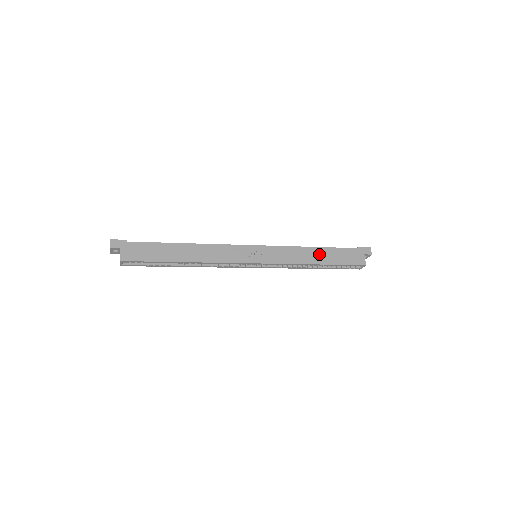
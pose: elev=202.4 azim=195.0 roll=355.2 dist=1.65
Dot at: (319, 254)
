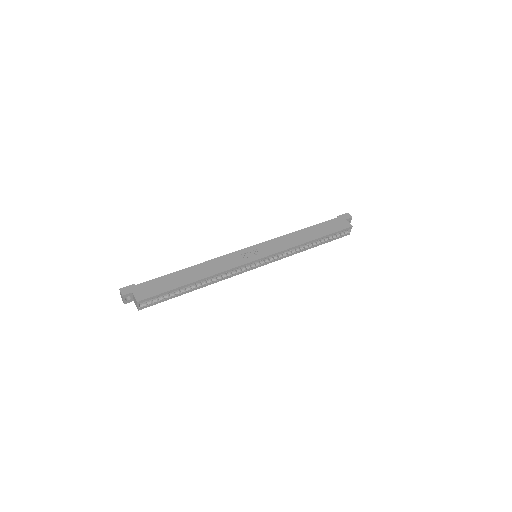
Dot at: (309, 233)
